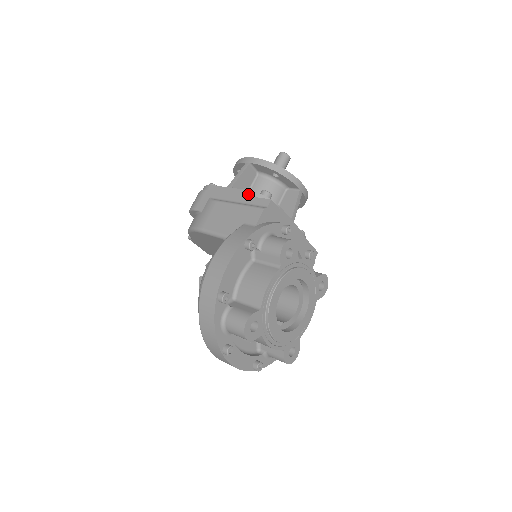
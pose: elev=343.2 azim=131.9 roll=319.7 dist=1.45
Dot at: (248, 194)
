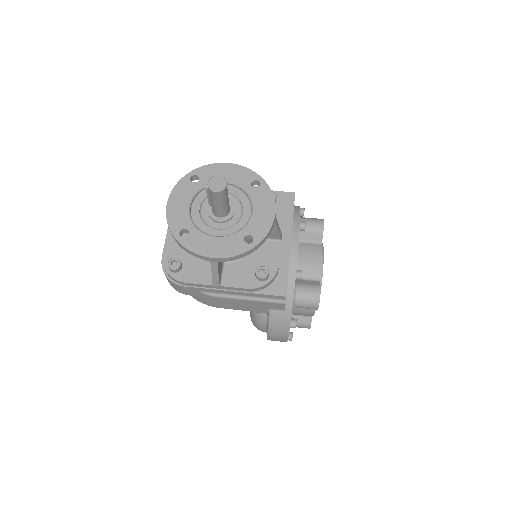
Dot at: (250, 291)
